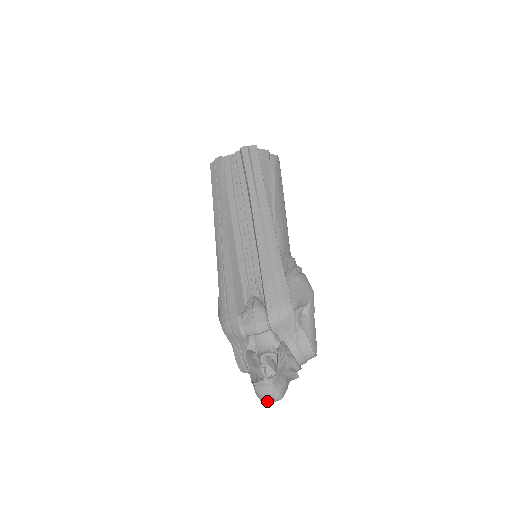
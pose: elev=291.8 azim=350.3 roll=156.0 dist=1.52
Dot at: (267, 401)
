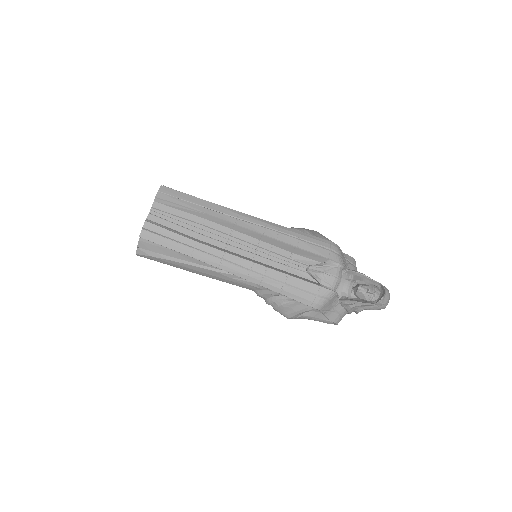
Dot at: occluded
